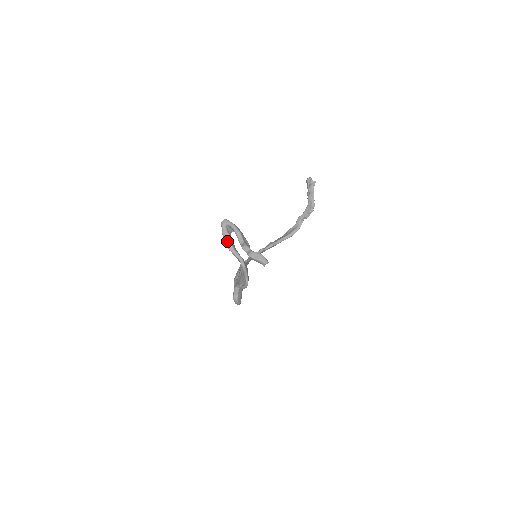
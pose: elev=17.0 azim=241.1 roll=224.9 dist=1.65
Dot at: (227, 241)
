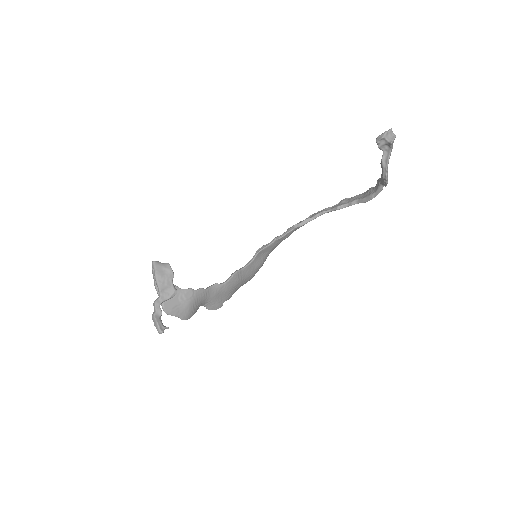
Dot at: (154, 284)
